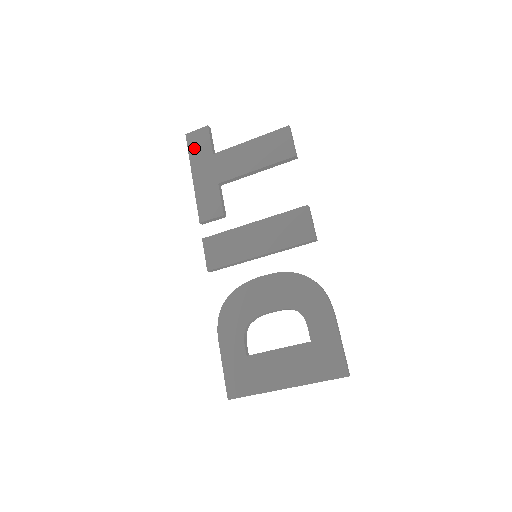
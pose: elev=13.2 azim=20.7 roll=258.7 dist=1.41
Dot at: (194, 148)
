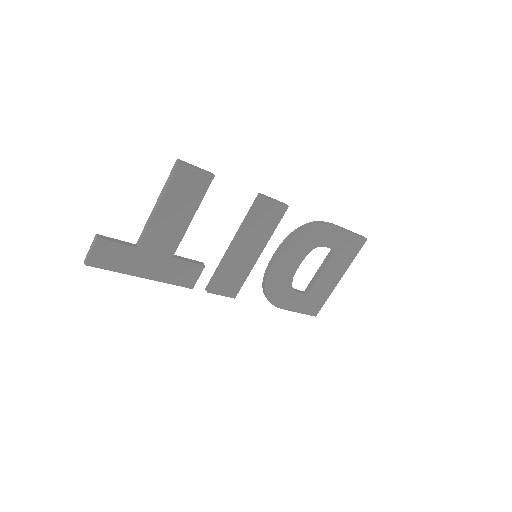
Dot at: (112, 263)
